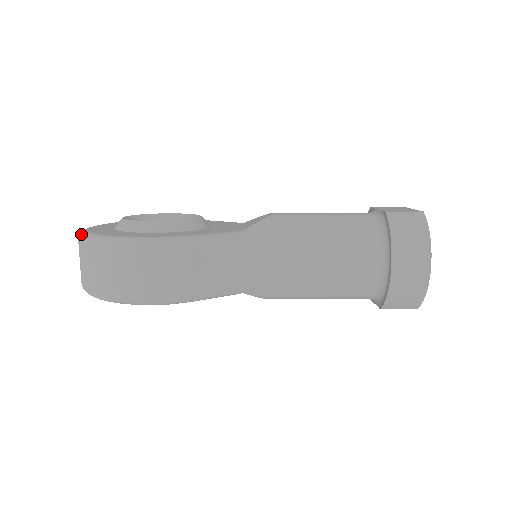
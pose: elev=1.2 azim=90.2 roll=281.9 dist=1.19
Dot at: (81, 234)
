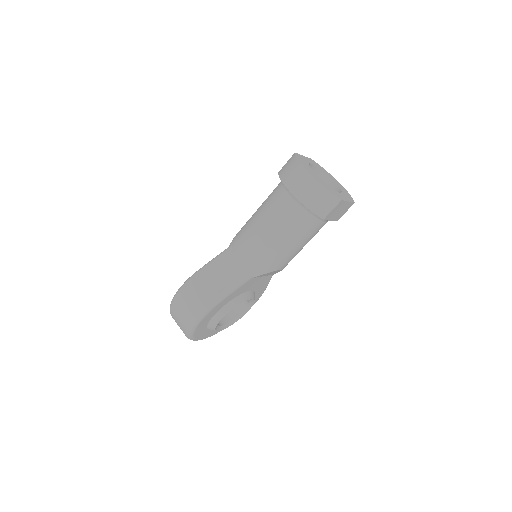
Dot at: occluded
